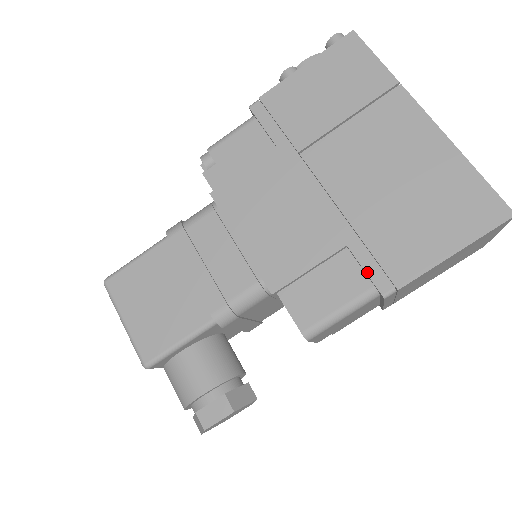
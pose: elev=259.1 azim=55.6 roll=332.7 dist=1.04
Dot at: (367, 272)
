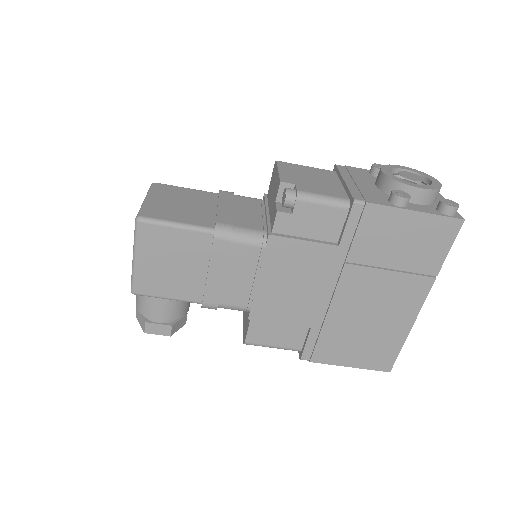
Dot at: (306, 346)
